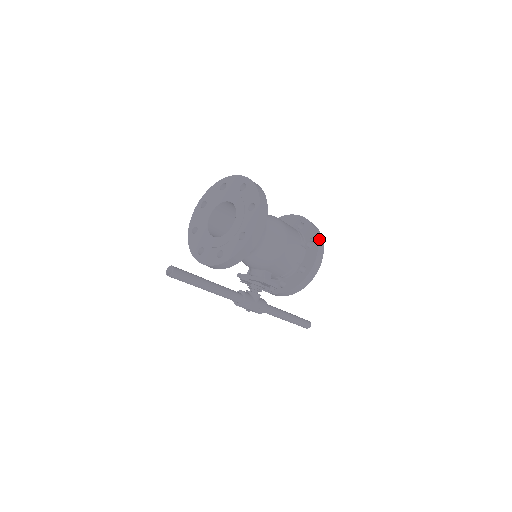
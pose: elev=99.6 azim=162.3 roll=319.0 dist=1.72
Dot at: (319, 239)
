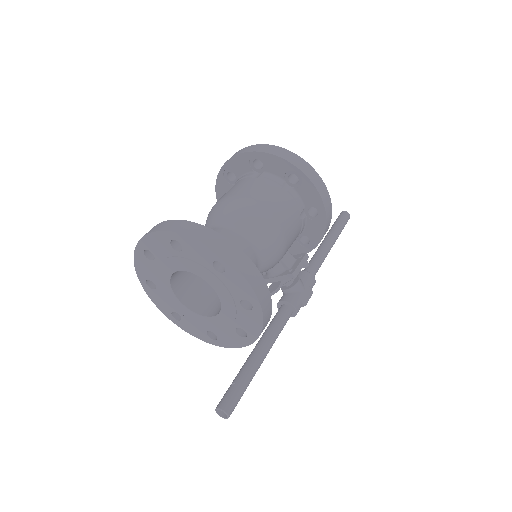
Dot at: (297, 164)
